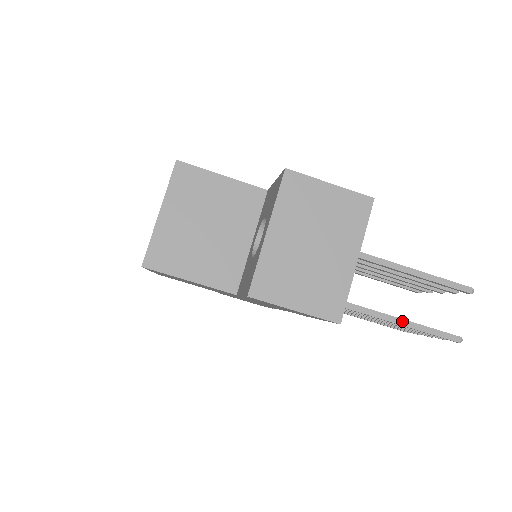
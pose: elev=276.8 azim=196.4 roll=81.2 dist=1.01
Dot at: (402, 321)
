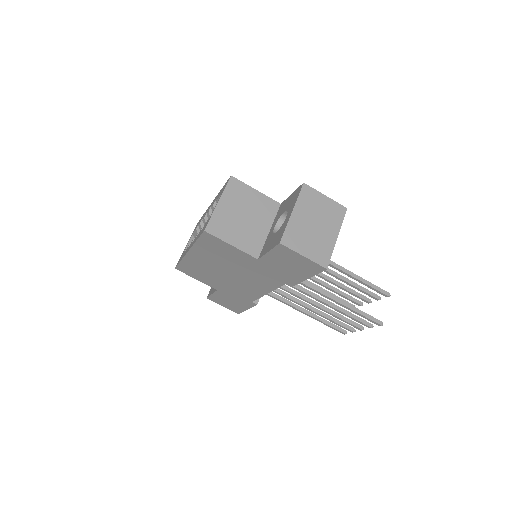
Dot at: (348, 305)
